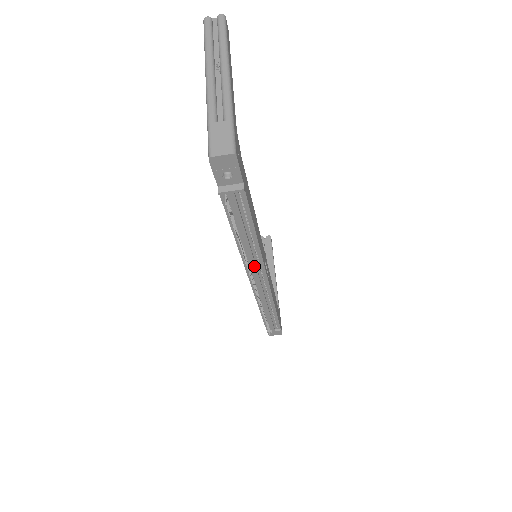
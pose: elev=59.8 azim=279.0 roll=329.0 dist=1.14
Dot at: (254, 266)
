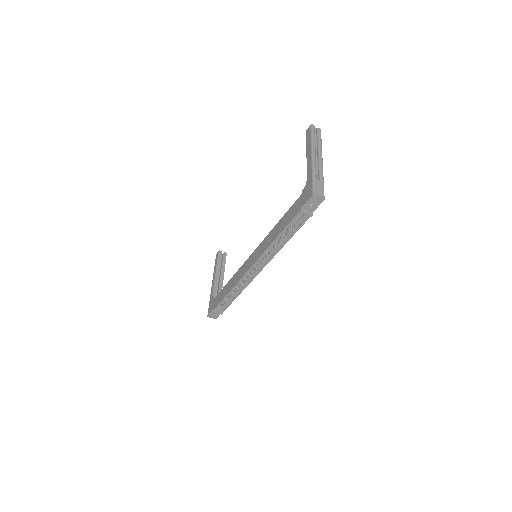
Dot at: (266, 259)
